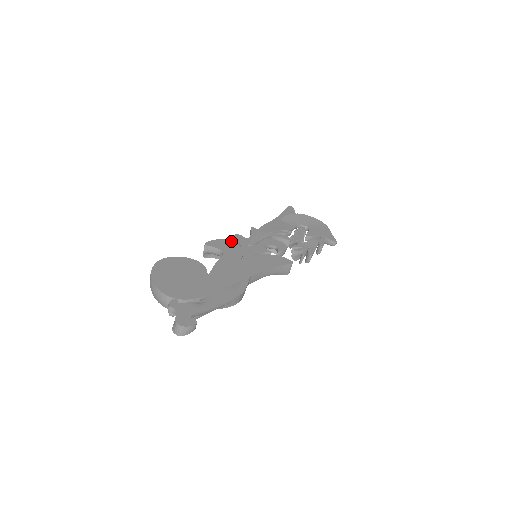
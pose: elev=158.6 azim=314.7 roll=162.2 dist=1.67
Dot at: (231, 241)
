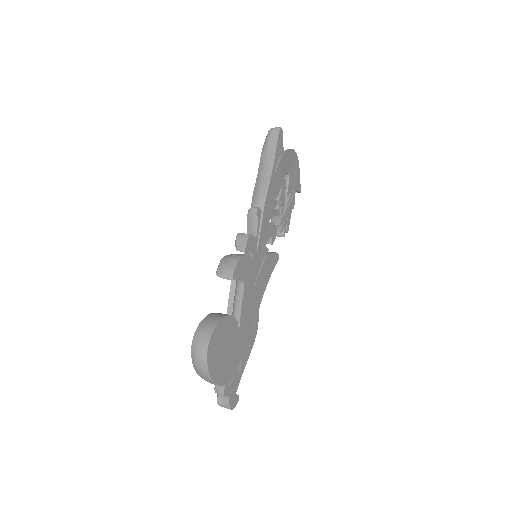
Dot at: (248, 255)
